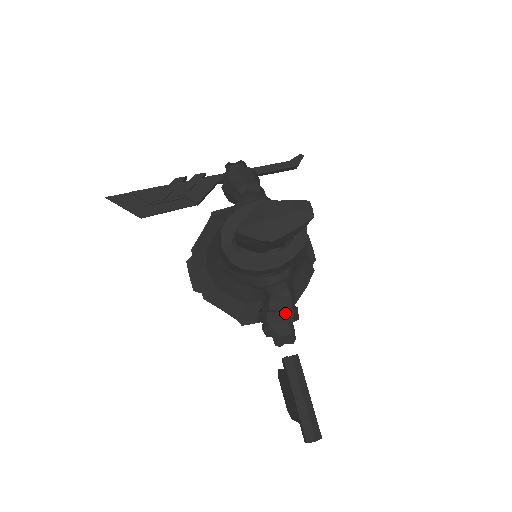
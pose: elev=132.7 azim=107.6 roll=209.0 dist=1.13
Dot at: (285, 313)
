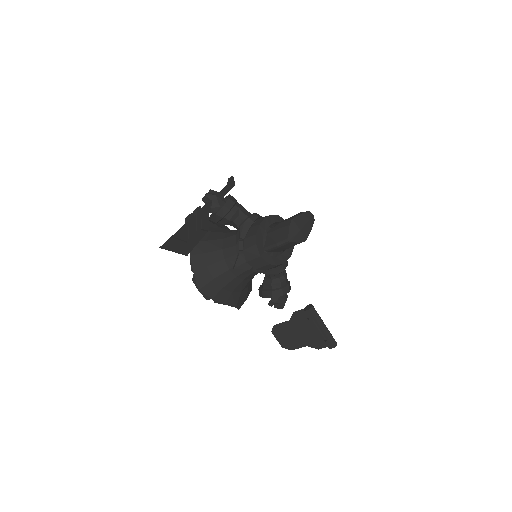
Dot at: (289, 285)
